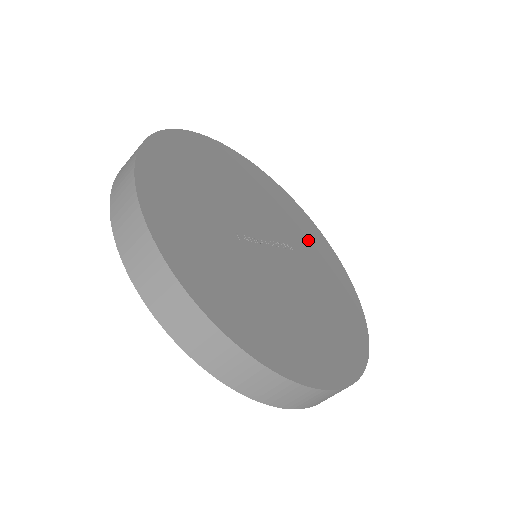
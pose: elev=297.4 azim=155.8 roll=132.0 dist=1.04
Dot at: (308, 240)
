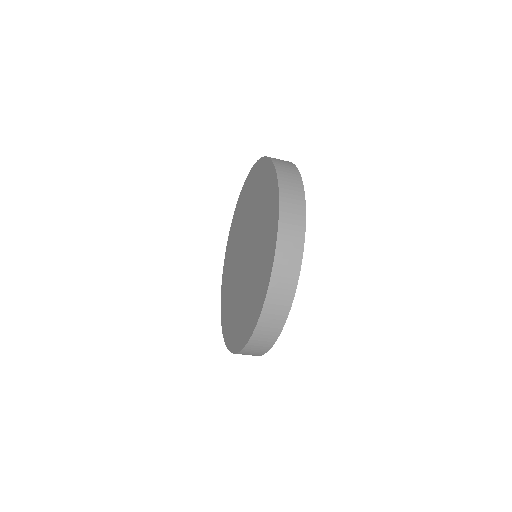
Dot at: occluded
